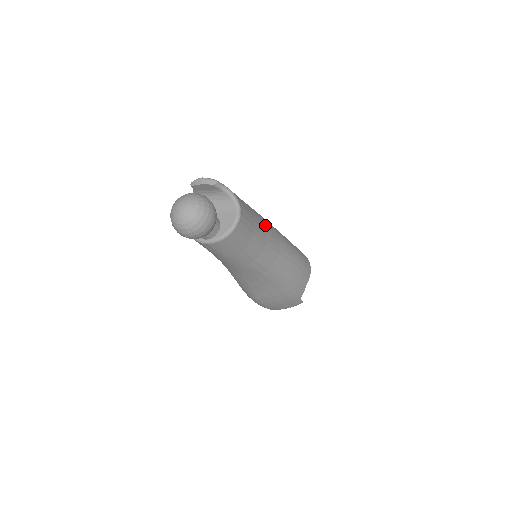
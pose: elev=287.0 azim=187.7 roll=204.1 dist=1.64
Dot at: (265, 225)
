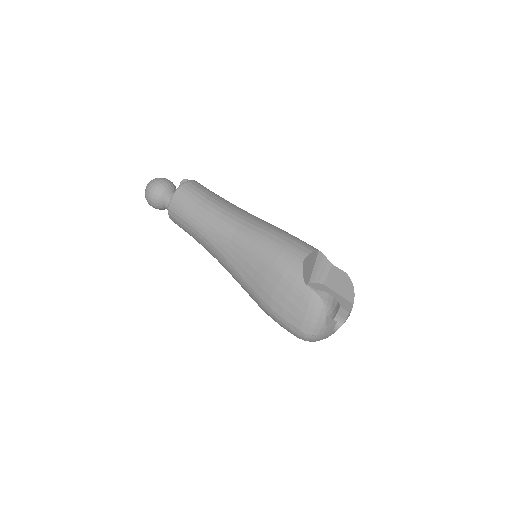
Dot at: (235, 206)
